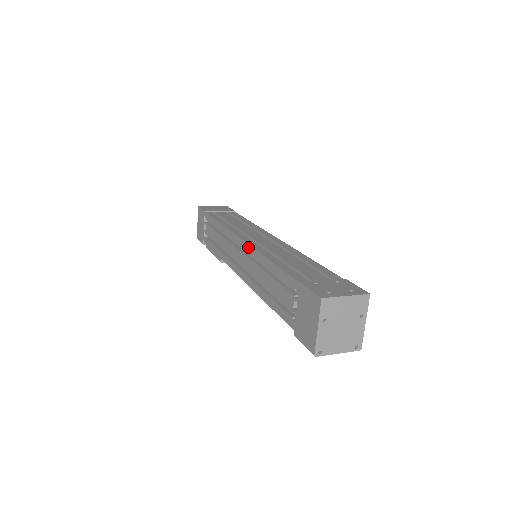
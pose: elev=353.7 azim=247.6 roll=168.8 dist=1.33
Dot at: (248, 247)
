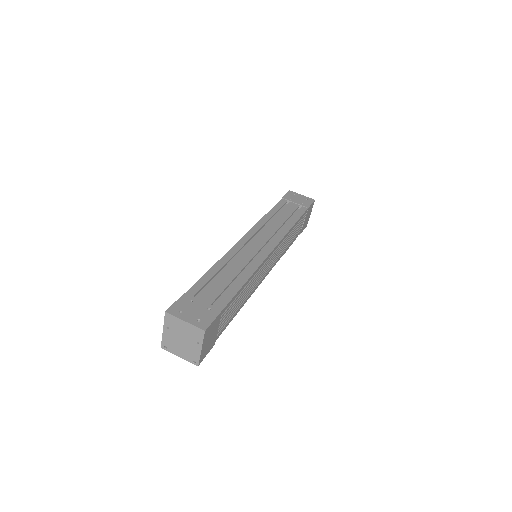
Dot at: (234, 247)
